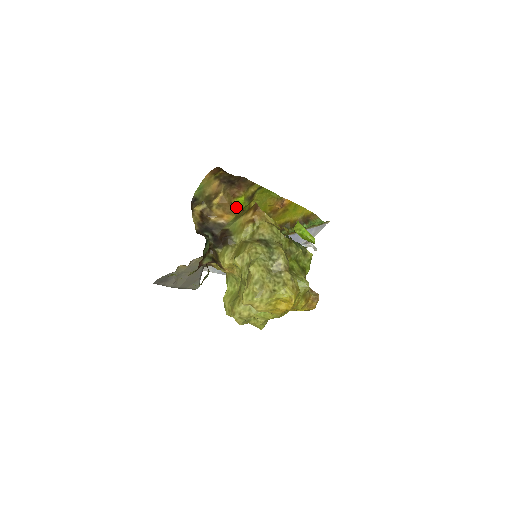
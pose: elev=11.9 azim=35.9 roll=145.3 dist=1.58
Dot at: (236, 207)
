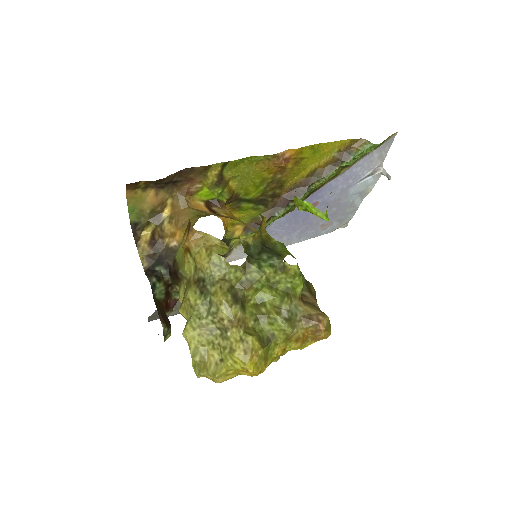
Dot at: (195, 210)
